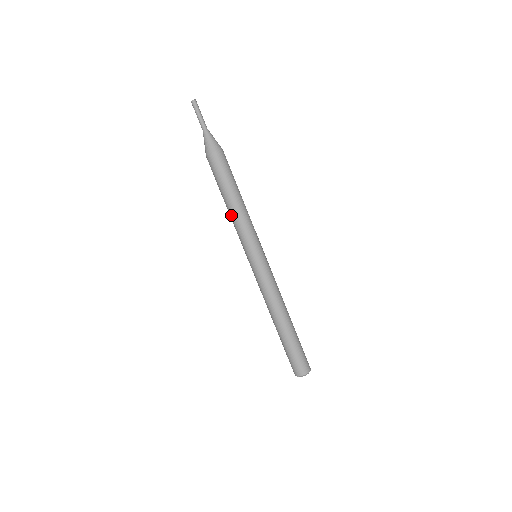
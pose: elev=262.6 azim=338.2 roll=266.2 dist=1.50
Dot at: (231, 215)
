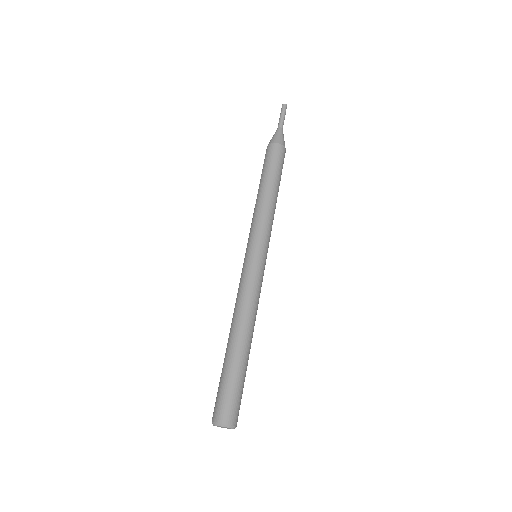
Dot at: (255, 205)
